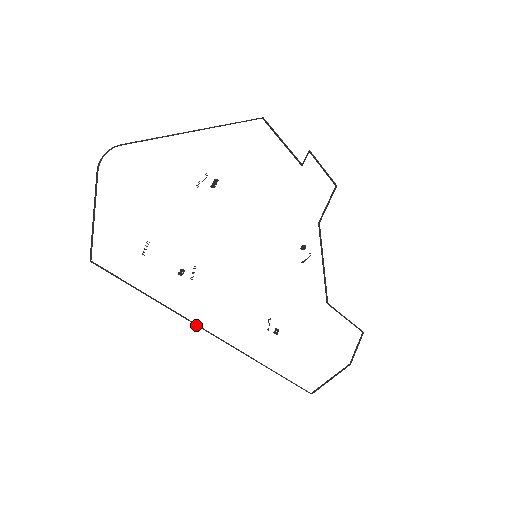
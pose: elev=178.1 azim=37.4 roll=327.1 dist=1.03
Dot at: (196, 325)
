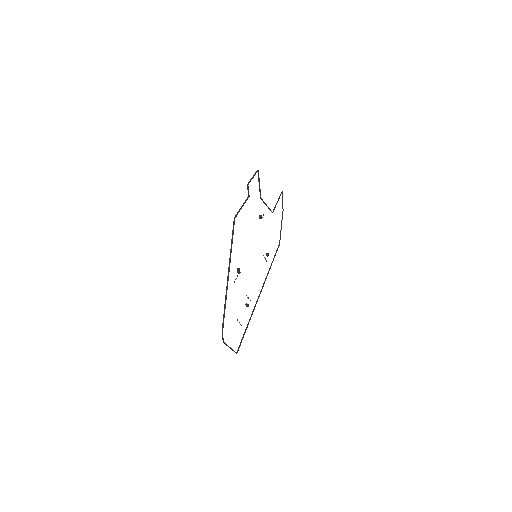
Dot at: (256, 303)
